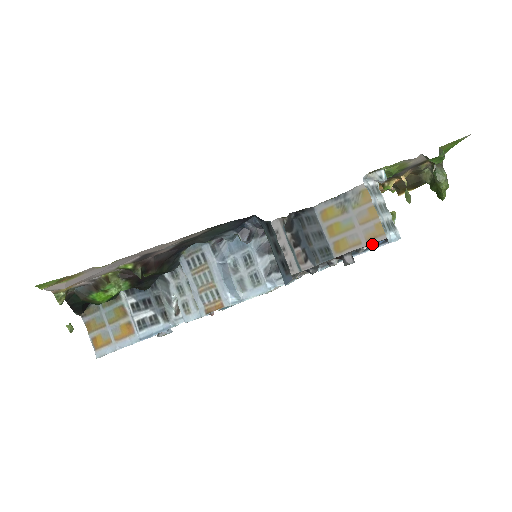
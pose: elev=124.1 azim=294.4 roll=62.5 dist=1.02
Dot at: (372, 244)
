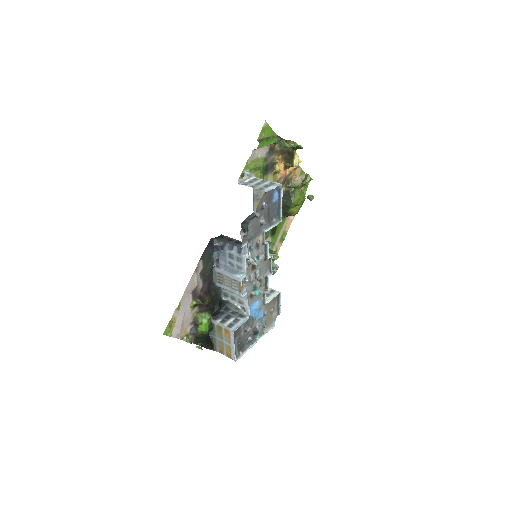
Dot at: (276, 199)
